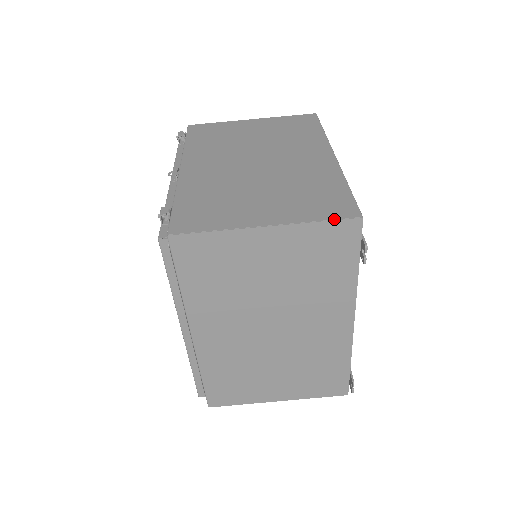
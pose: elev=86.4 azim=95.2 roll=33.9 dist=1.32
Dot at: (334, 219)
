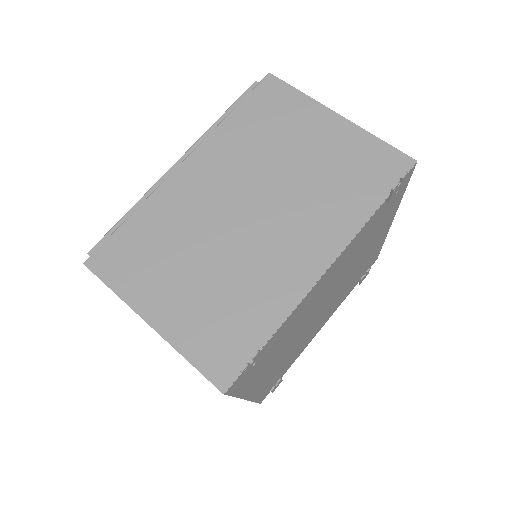
Dot at: (393, 147)
